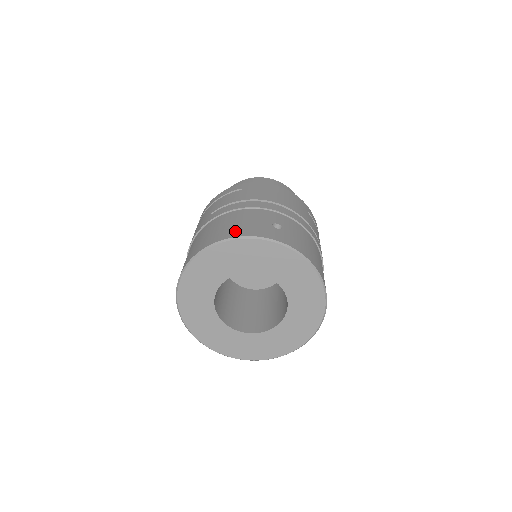
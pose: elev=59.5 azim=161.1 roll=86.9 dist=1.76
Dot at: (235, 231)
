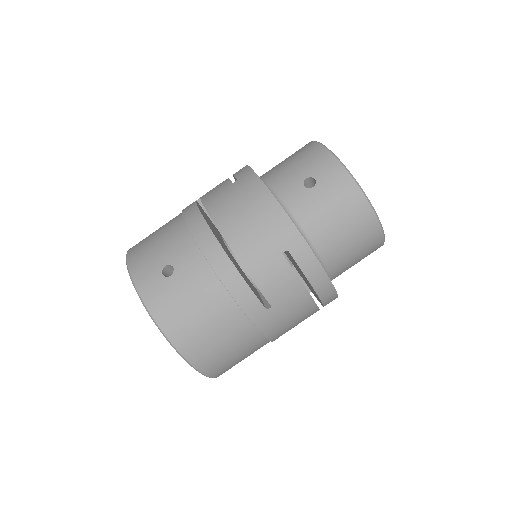
Dot at: (137, 253)
